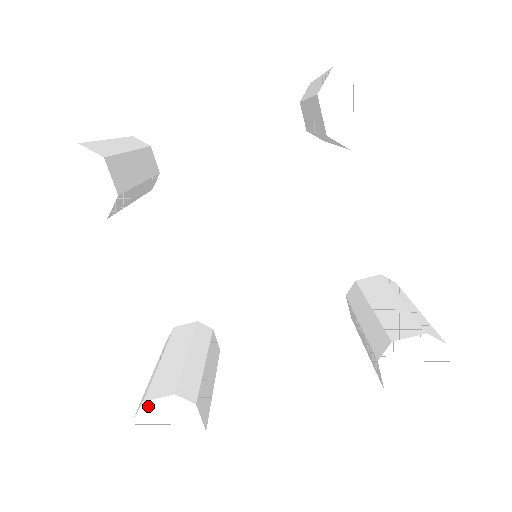
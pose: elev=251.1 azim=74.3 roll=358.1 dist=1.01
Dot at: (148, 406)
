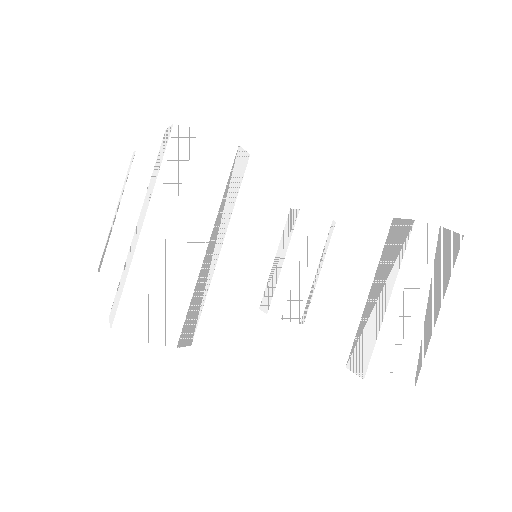
Dot at: (115, 279)
